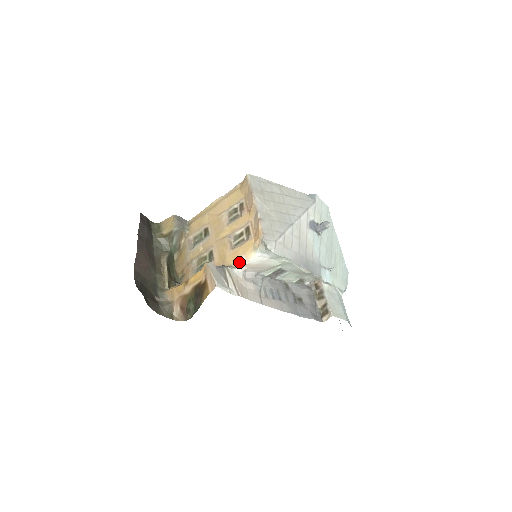
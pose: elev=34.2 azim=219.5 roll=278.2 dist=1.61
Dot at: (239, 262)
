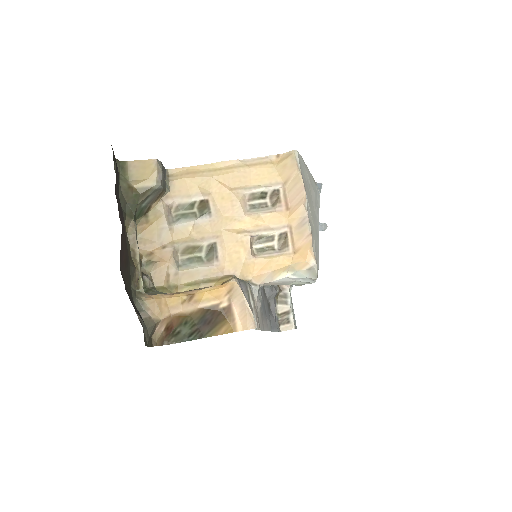
Dot at: (261, 278)
